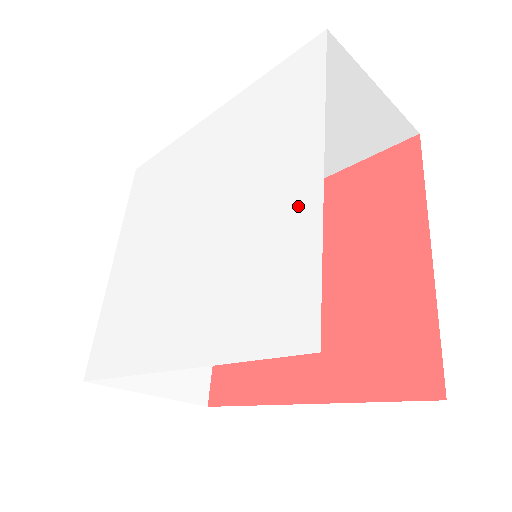
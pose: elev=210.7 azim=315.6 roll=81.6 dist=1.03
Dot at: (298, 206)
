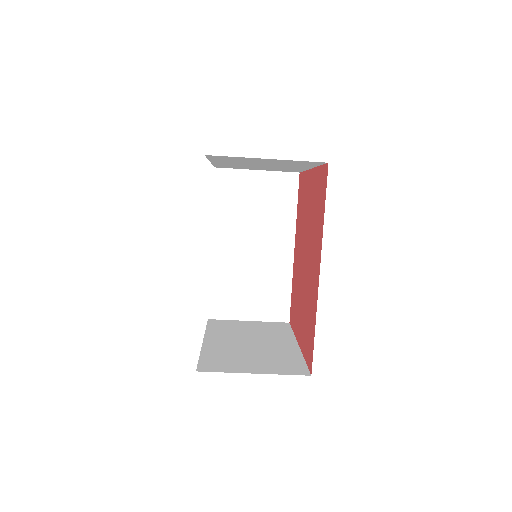
Dot at: occluded
